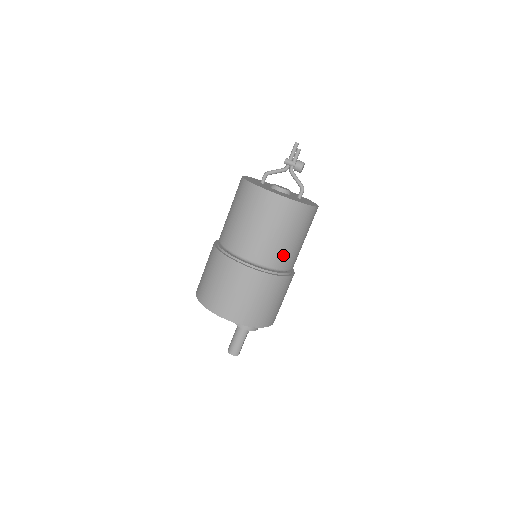
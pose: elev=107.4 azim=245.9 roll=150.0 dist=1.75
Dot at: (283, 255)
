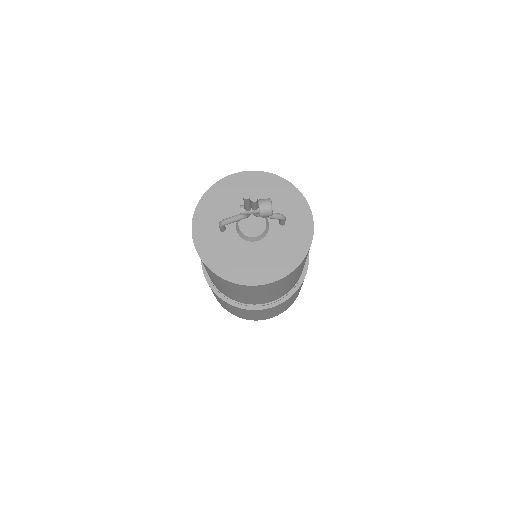
Dot at: (295, 281)
